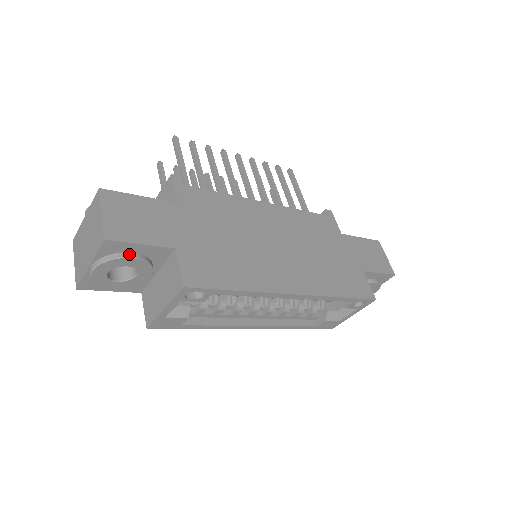
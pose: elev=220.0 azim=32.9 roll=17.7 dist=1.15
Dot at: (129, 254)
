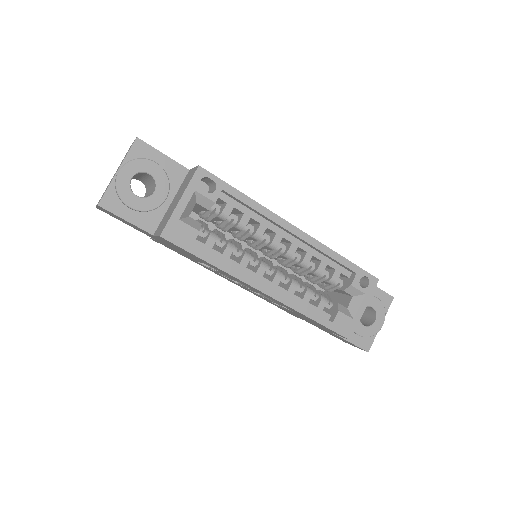
Dot at: (152, 161)
